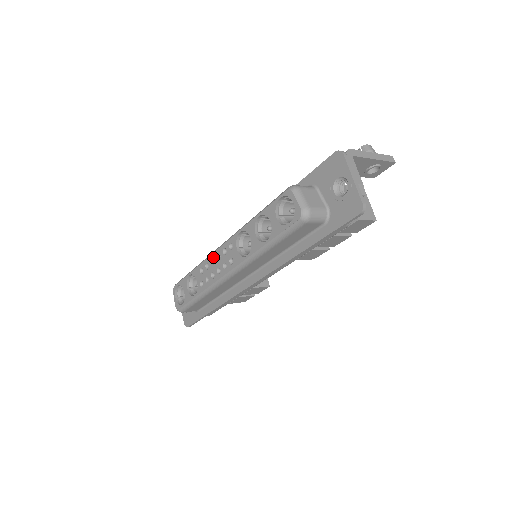
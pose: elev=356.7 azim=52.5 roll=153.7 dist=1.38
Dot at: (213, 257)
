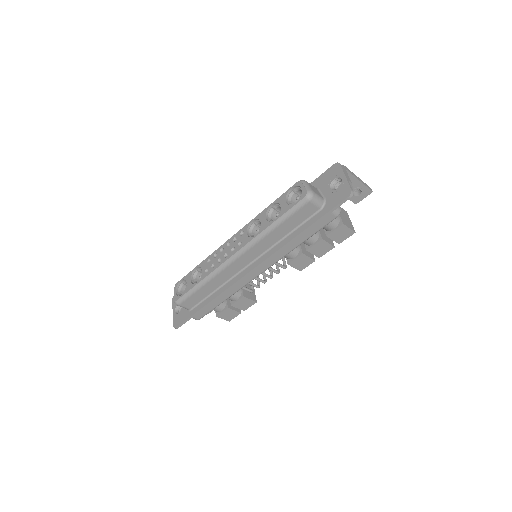
Dot at: (223, 246)
